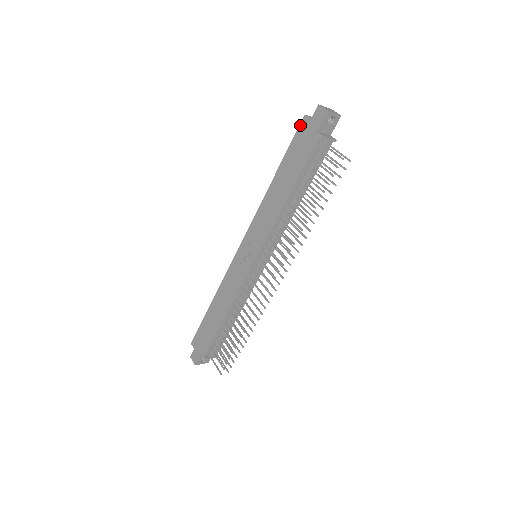
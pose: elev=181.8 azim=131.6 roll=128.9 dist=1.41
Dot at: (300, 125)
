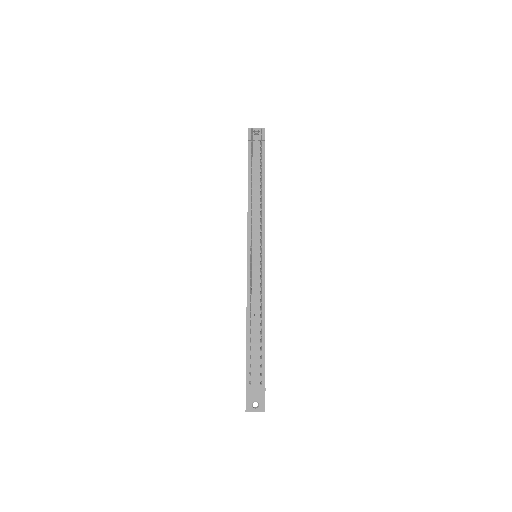
Dot at: occluded
